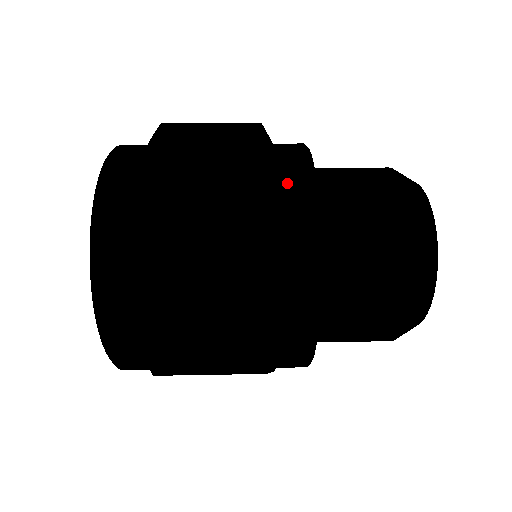
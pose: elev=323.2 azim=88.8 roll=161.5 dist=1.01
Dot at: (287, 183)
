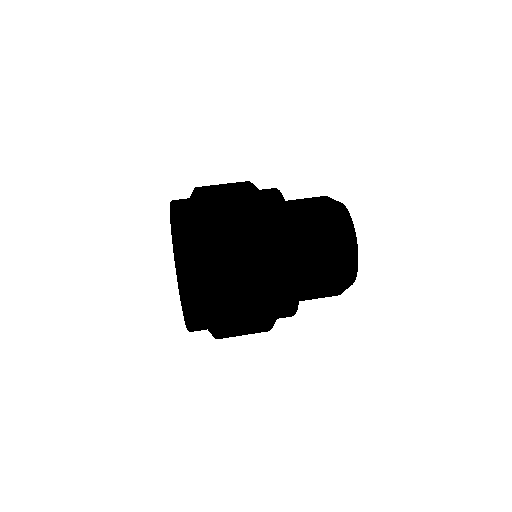
Dot at: (282, 262)
